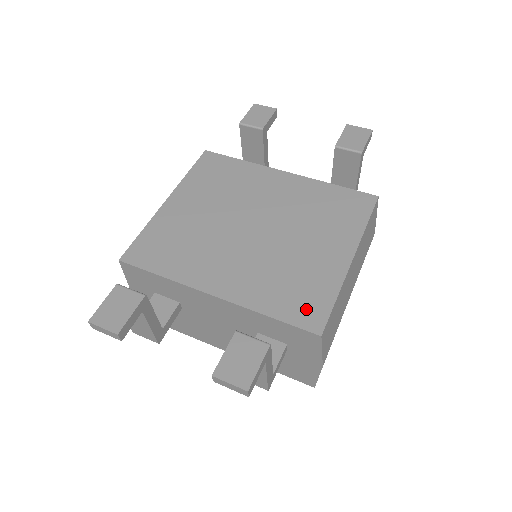
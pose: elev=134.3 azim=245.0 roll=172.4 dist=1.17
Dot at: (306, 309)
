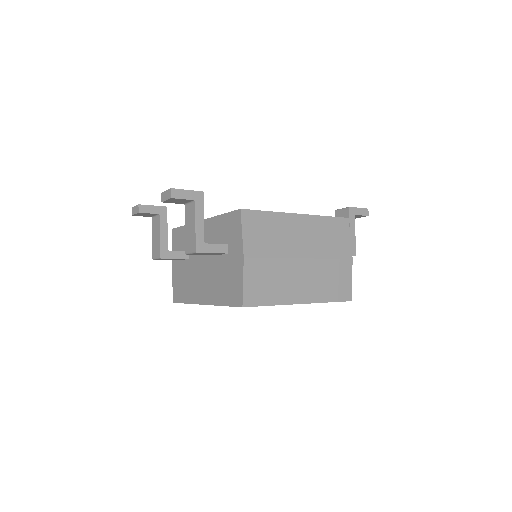
Dot at: occluded
